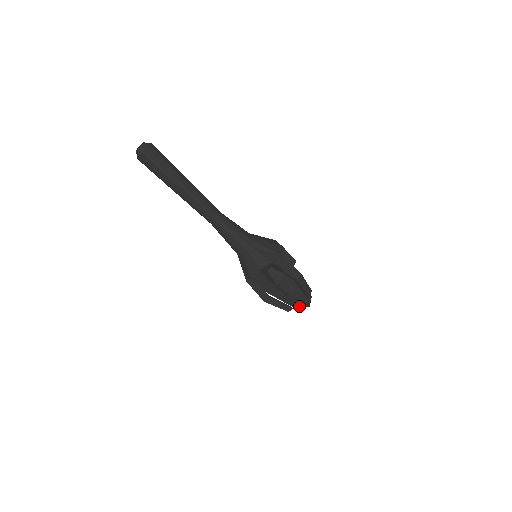
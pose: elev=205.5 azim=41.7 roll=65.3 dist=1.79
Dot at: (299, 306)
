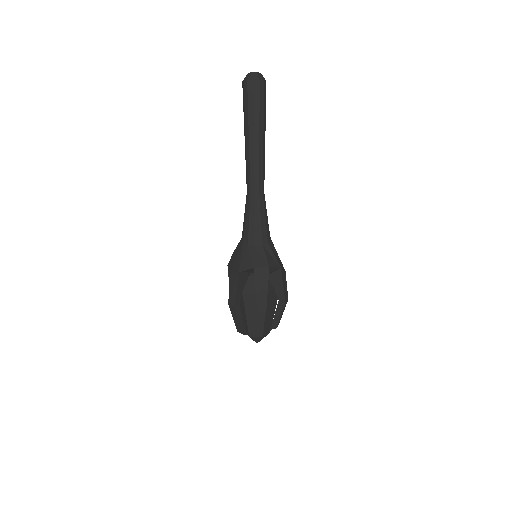
Dot at: (257, 334)
